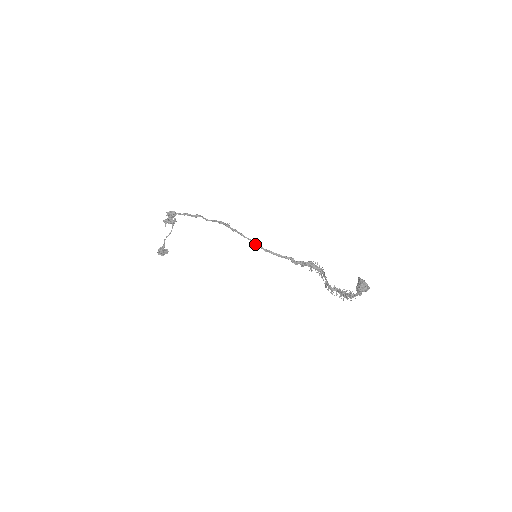
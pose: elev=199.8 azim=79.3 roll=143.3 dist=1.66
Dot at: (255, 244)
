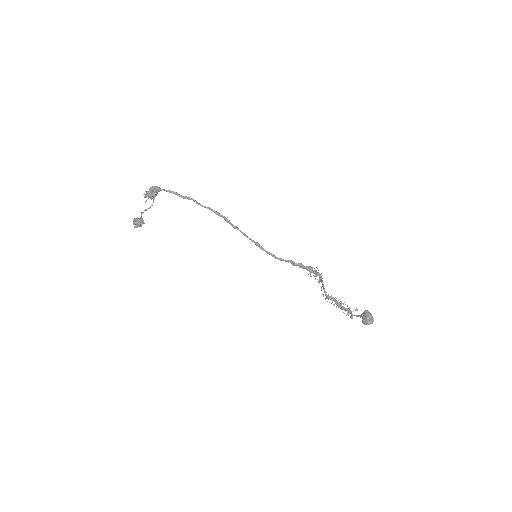
Dot at: occluded
